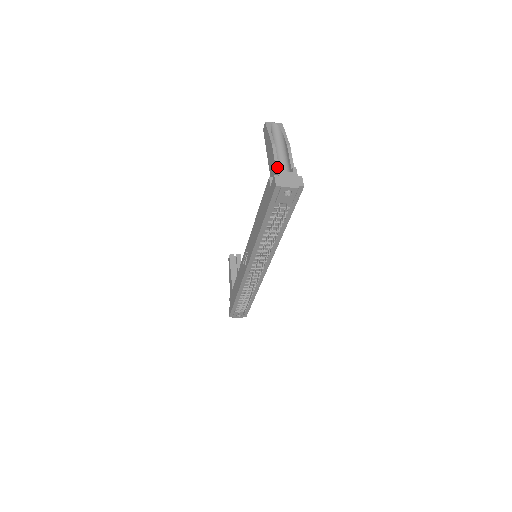
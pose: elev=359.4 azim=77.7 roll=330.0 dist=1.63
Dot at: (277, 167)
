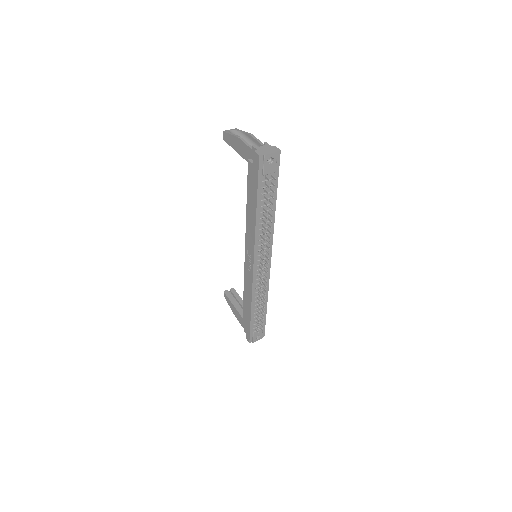
Dot at: (252, 146)
